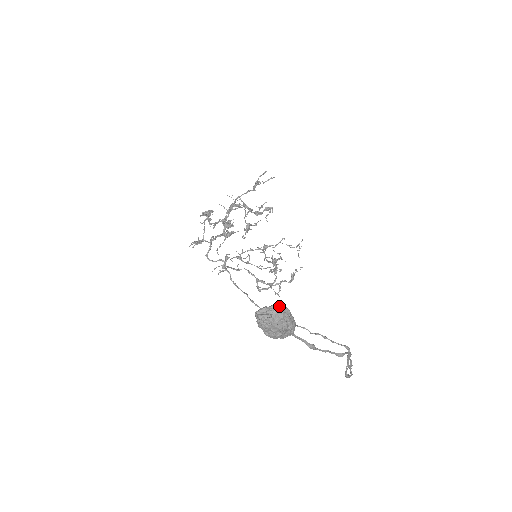
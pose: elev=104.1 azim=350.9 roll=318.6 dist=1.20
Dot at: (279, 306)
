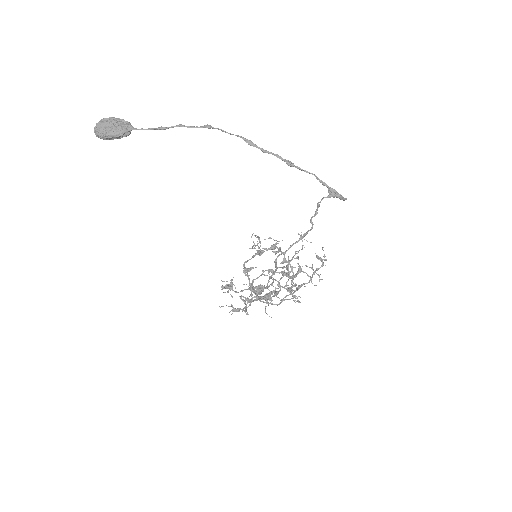
Dot at: occluded
